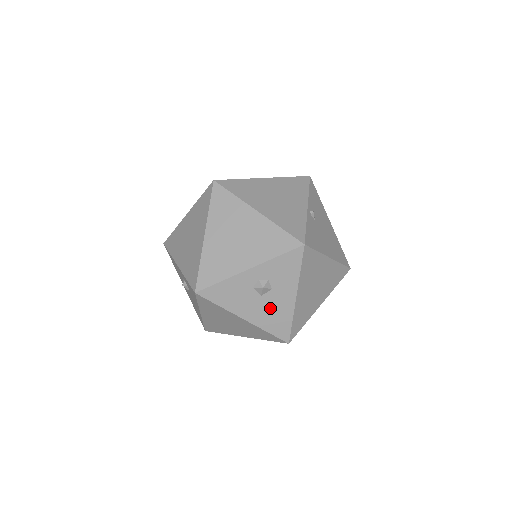
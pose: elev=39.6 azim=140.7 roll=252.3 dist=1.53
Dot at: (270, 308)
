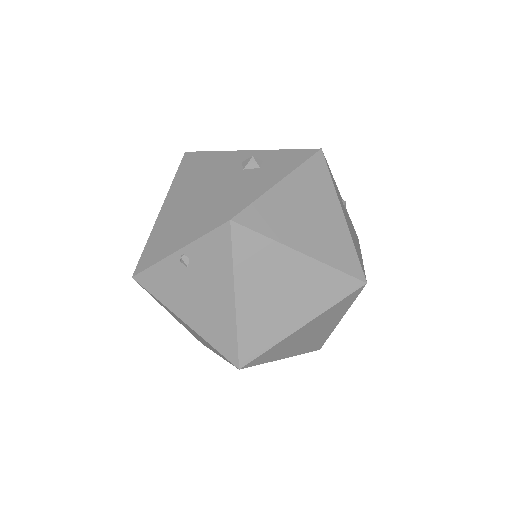
Dot at: (242, 181)
